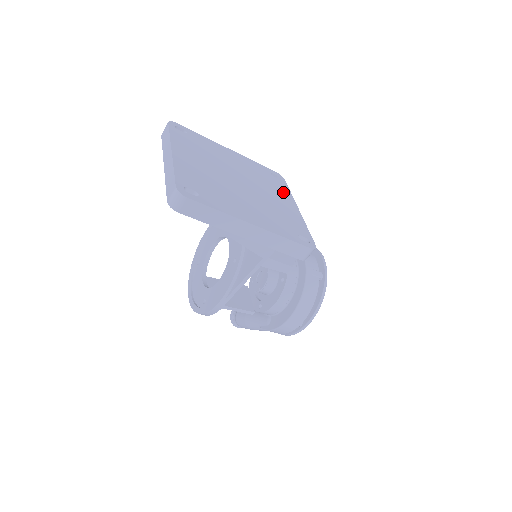
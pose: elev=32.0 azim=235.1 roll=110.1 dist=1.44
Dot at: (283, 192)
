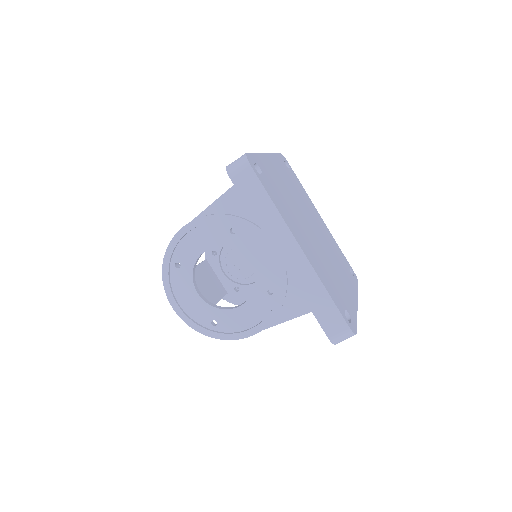
Dot at: (306, 196)
